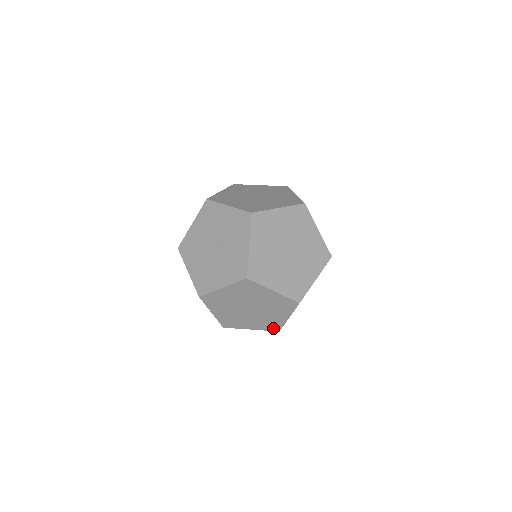
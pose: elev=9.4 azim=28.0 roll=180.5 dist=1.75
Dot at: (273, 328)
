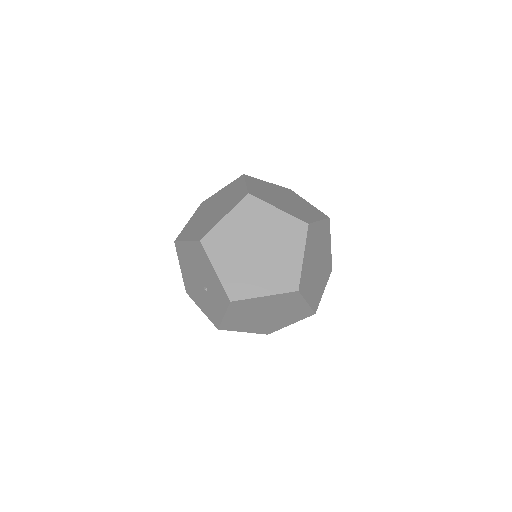
Dot at: occluded
